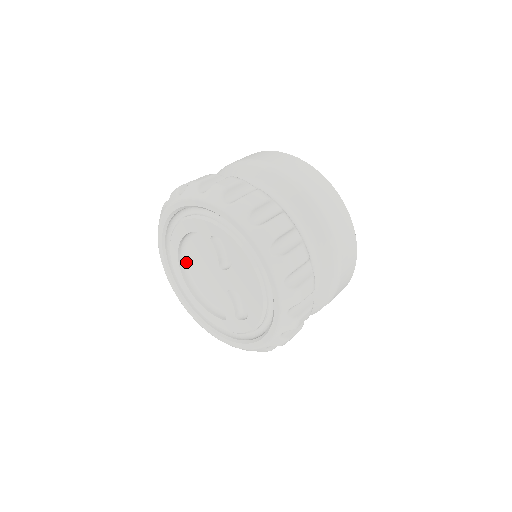
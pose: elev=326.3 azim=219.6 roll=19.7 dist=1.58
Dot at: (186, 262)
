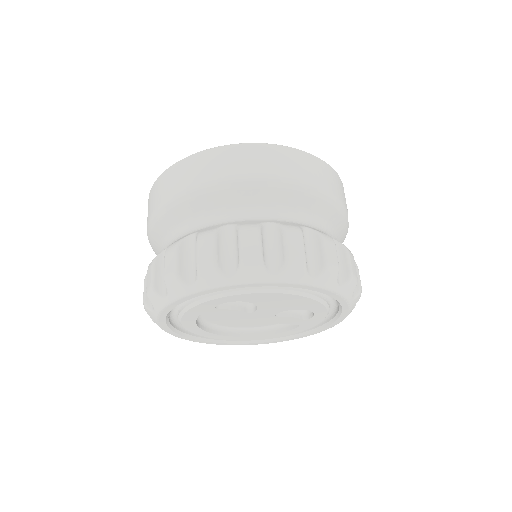
Dot at: (220, 326)
